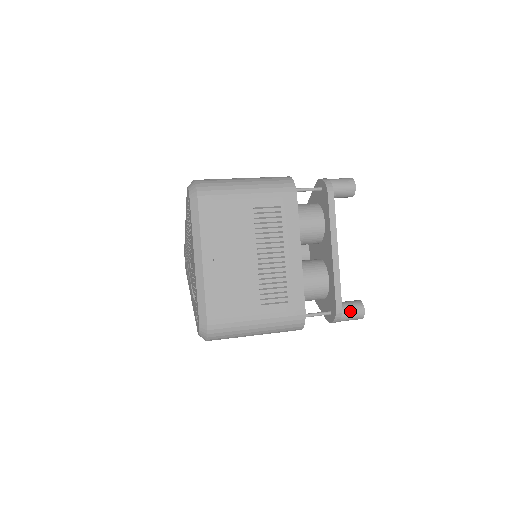
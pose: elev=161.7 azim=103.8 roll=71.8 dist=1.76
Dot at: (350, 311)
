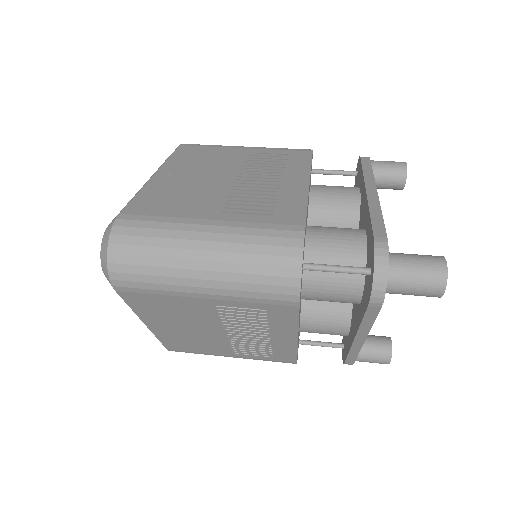
Dot at: (367, 361)
